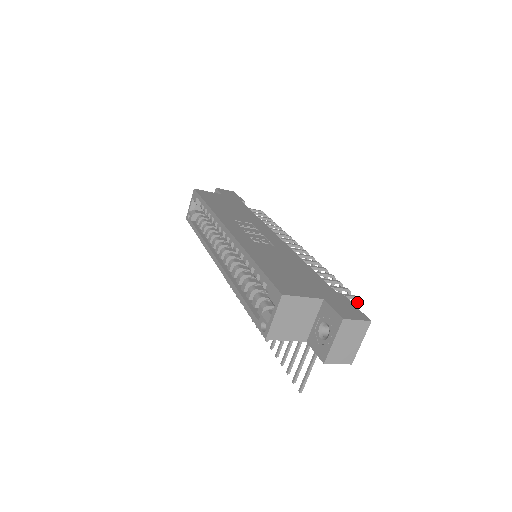
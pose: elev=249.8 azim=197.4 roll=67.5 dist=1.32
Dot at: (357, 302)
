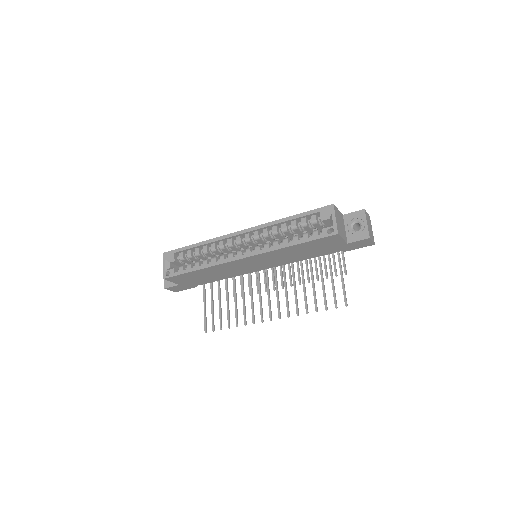
Dot at: occluded
